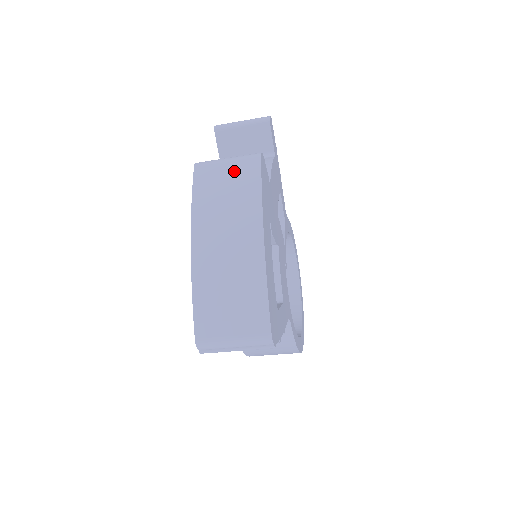
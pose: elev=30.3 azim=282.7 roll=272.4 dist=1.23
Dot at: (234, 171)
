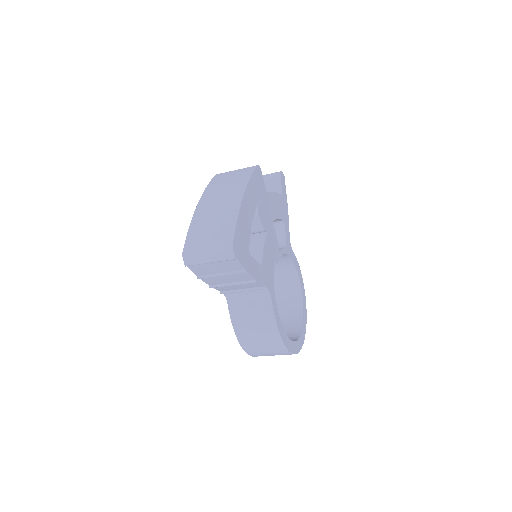
Dot at: (238, 172)
